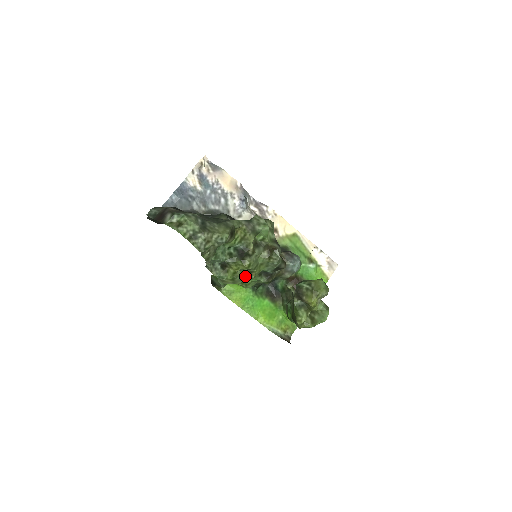
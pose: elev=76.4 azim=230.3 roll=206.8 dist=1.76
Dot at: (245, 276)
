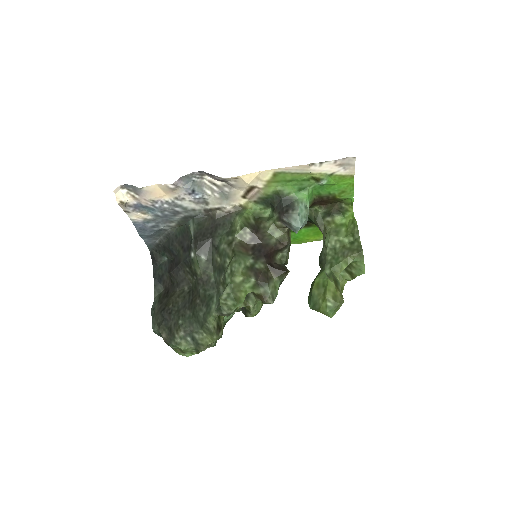
Dot at: occluded
